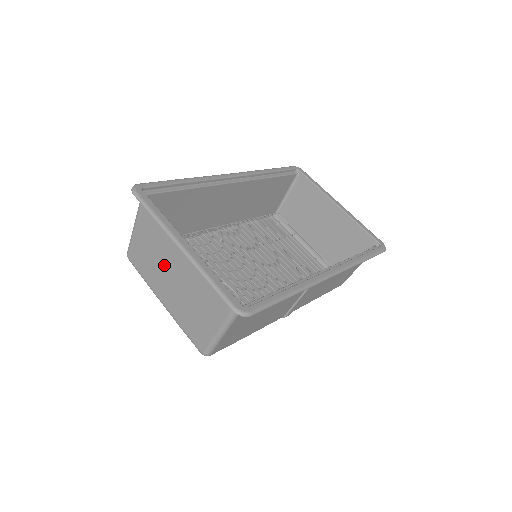
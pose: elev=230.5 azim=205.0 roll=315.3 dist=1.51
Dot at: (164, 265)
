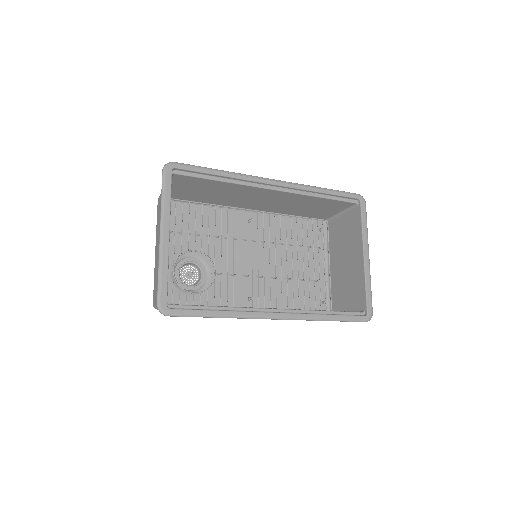
Dot at: occluded
